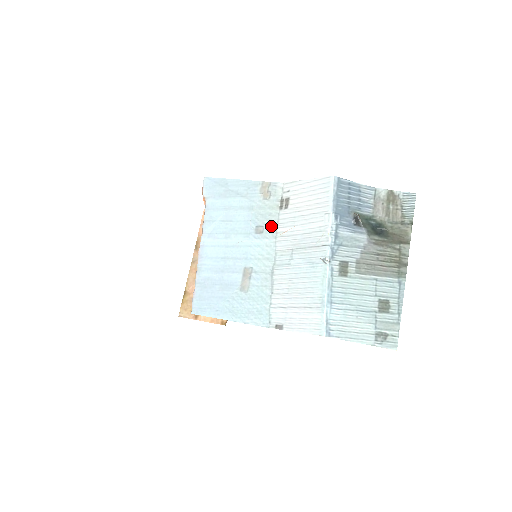
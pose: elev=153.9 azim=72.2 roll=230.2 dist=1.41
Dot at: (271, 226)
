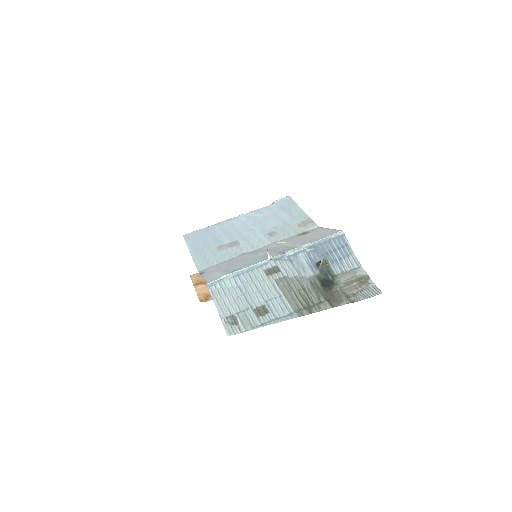
Dot at: (280, 237)
